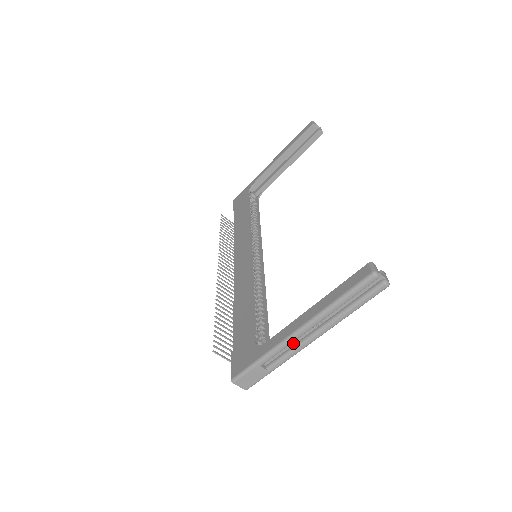
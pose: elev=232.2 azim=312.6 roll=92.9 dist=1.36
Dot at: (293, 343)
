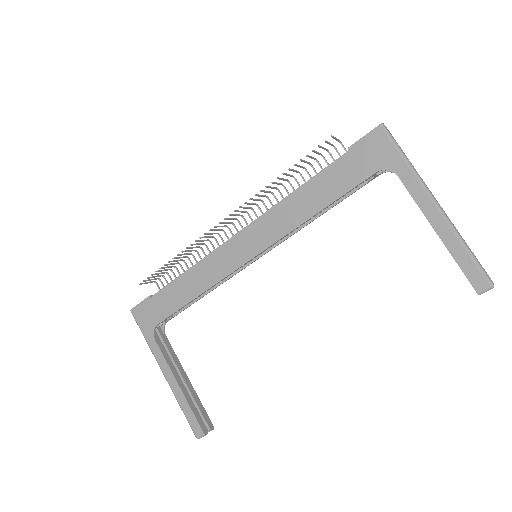
Dot at: occluded
